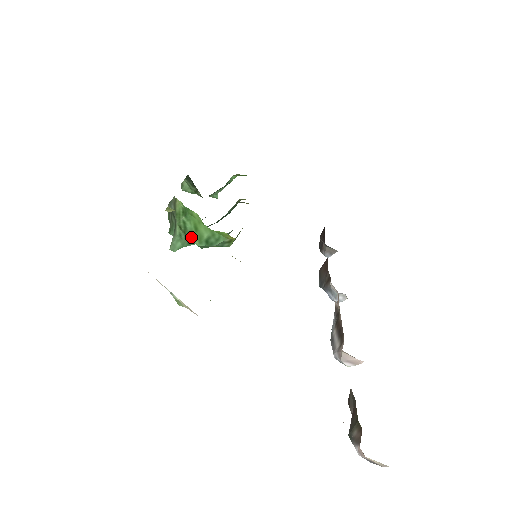
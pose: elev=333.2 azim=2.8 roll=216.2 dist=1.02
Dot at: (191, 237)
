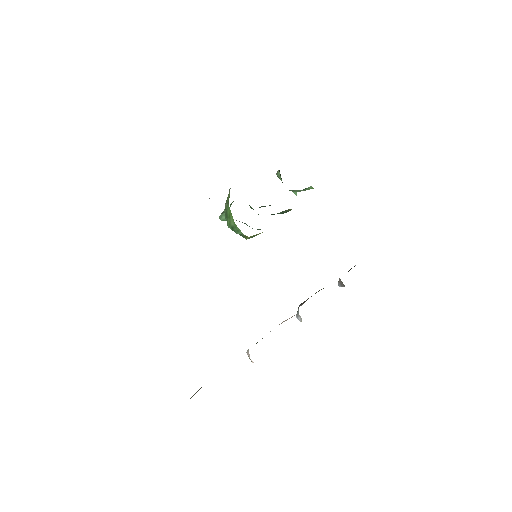
Dot at: (227, 219)
